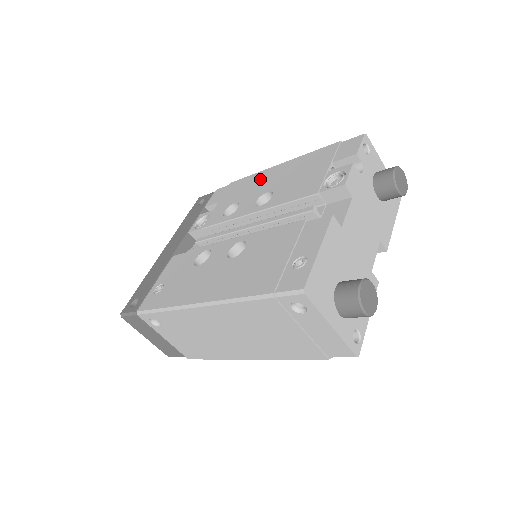
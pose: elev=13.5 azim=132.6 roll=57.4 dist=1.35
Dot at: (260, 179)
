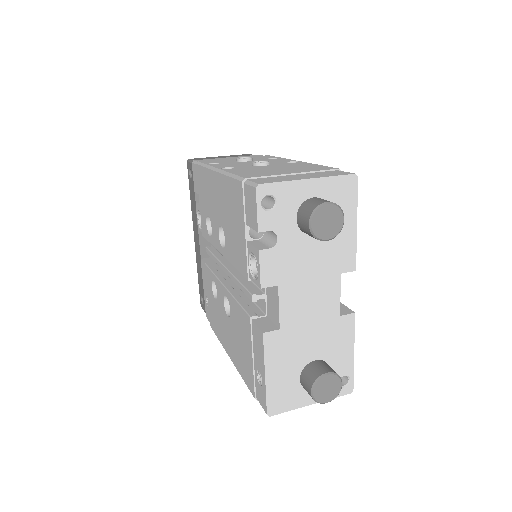
Dot at: (210, 188)
